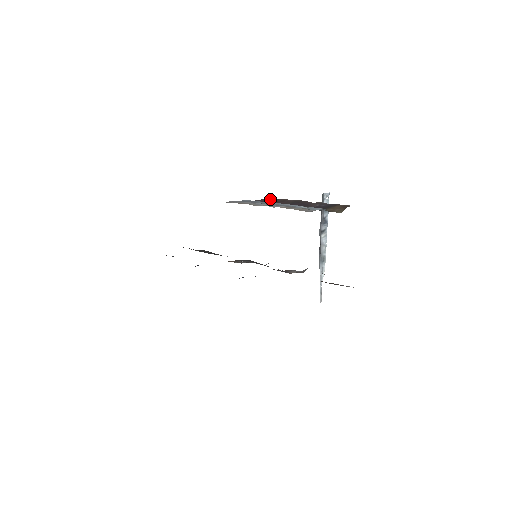
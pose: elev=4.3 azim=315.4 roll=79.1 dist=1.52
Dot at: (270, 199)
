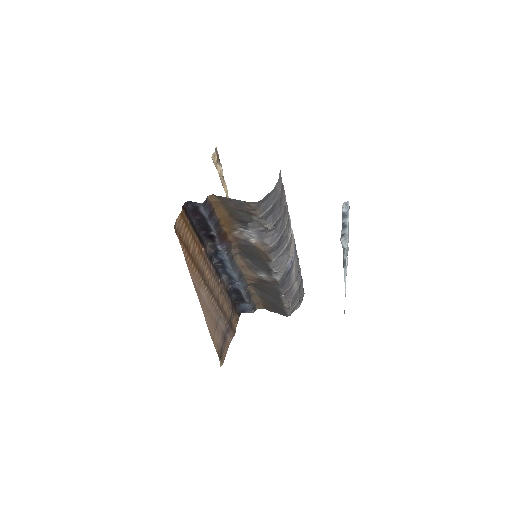
Dot at: occluded
